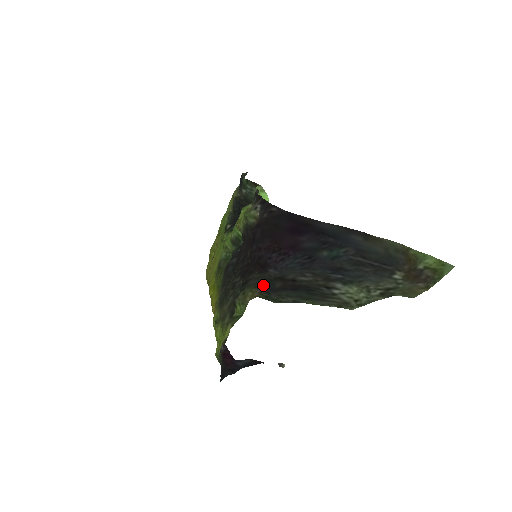
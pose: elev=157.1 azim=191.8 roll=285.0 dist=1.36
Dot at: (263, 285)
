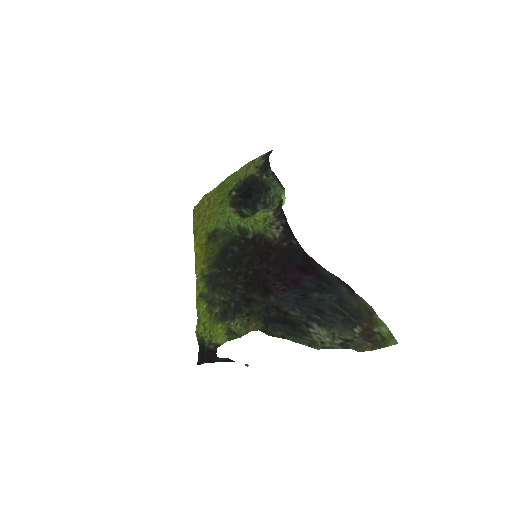
Dot at: (264, 315)
